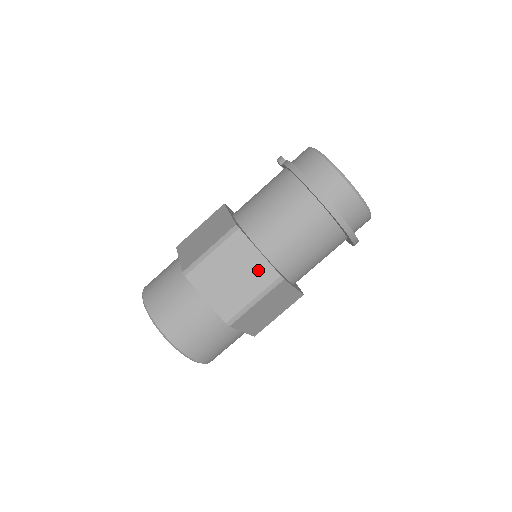
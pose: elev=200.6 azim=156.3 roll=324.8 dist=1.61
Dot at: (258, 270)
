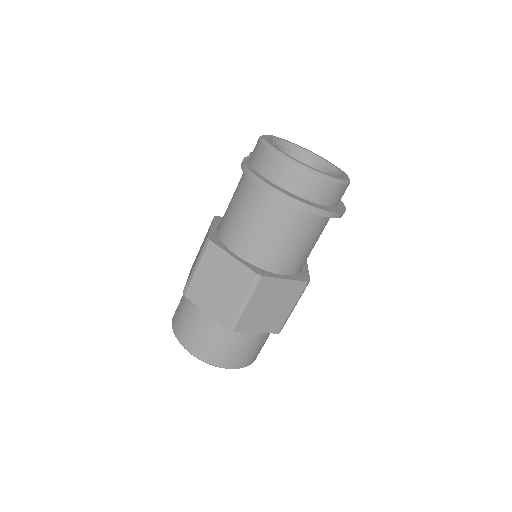
Dot at: (236, 274)
